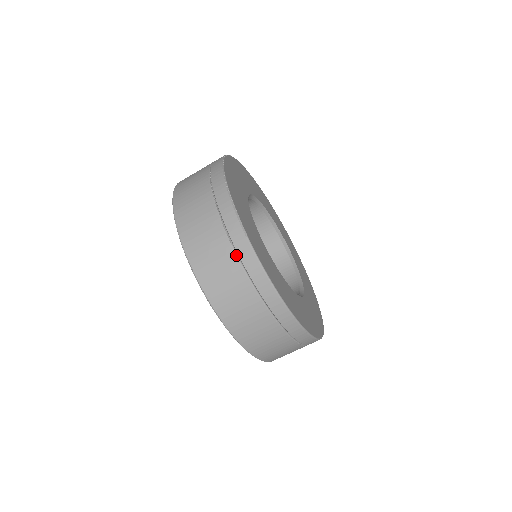
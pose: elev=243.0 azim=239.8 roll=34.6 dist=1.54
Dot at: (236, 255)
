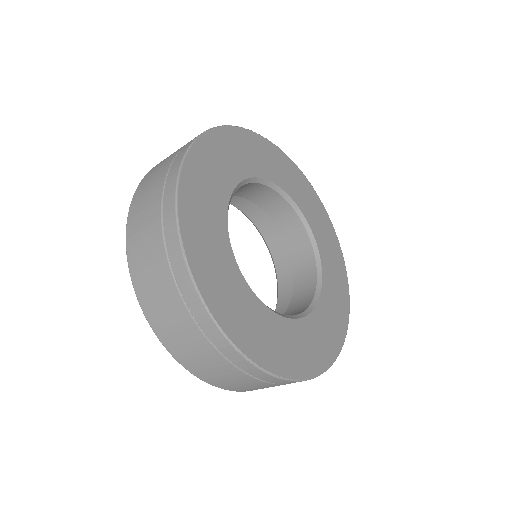
Dot at: (279, 384)
